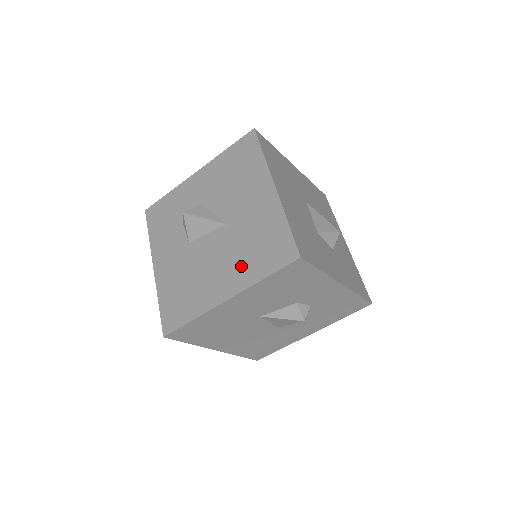
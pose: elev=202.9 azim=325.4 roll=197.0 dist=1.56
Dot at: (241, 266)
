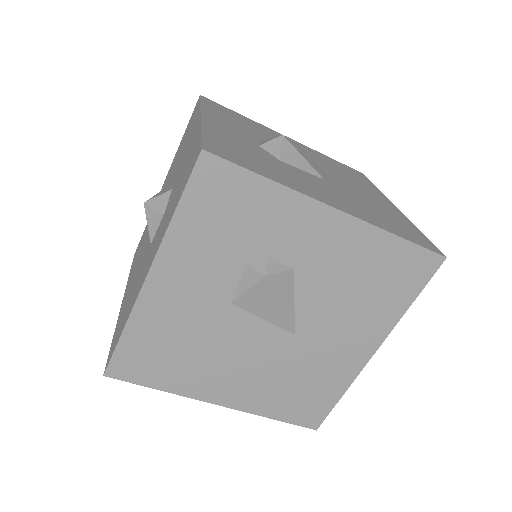
Dot at: (264, 391)
